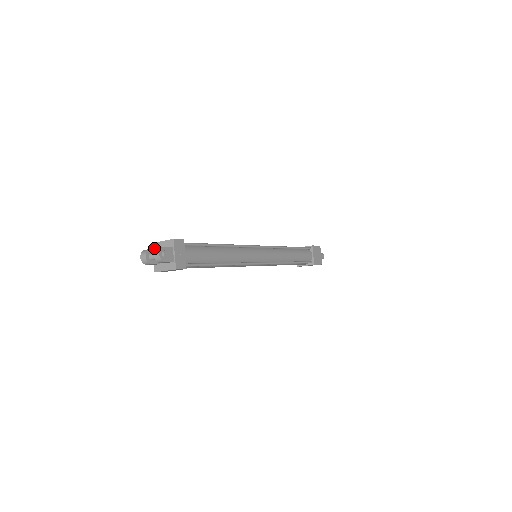
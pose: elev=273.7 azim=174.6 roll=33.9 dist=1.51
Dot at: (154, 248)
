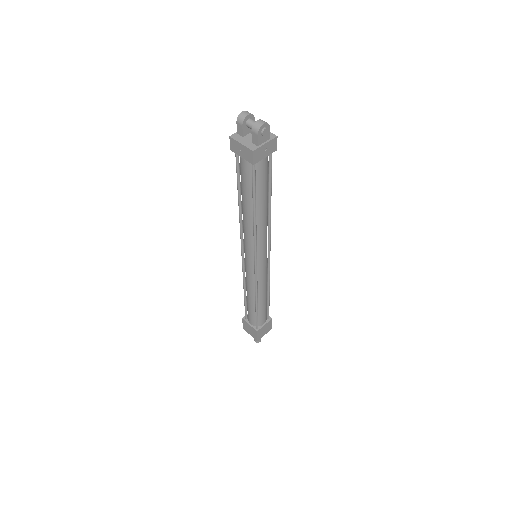
Dot at: occluded
